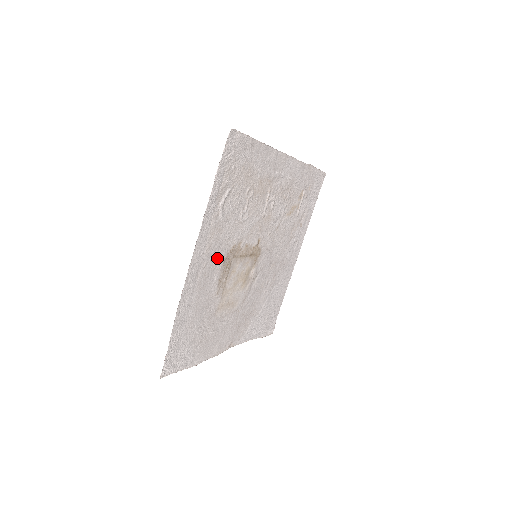
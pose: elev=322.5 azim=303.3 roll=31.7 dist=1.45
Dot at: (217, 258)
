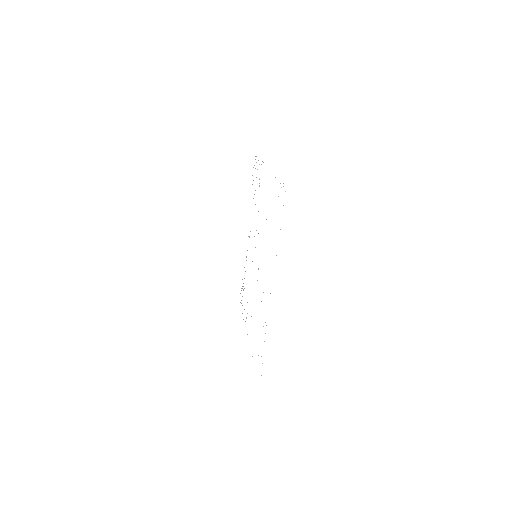
Dot at: occluded
